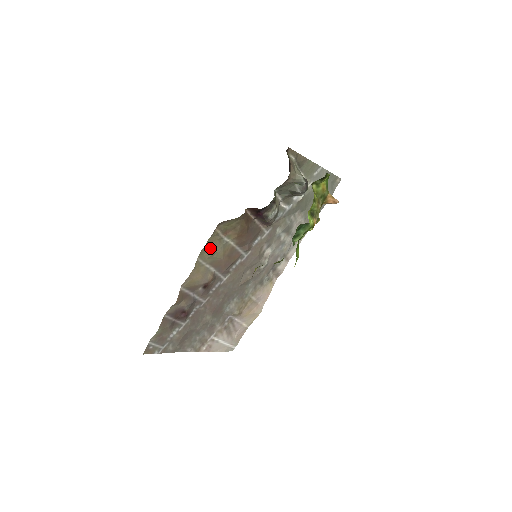
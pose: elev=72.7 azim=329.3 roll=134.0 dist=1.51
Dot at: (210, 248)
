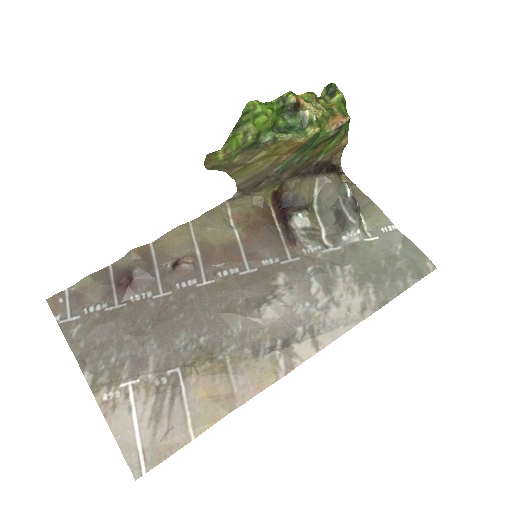
Dot at: (209, 219)
